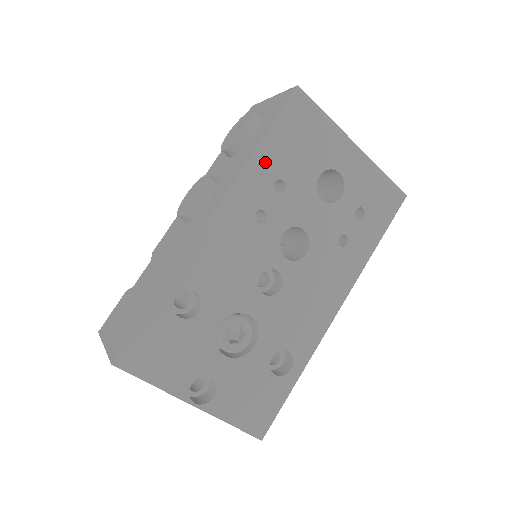
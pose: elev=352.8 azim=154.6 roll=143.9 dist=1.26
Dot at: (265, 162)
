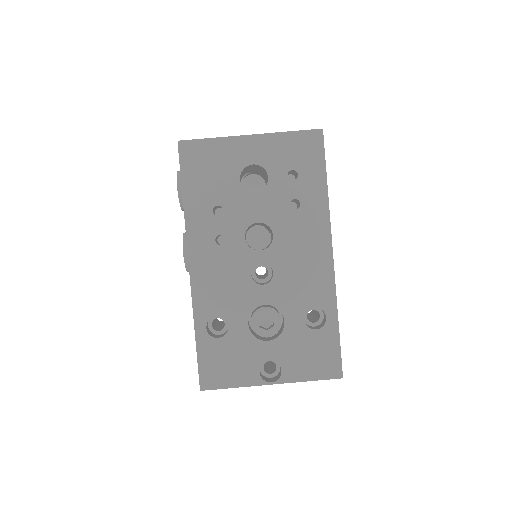
Dot at: (196, 206)
